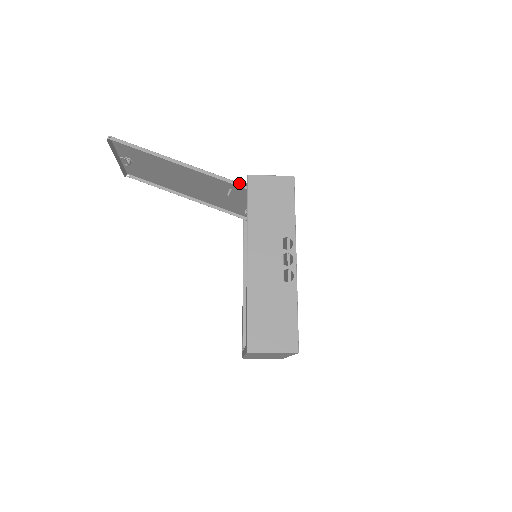
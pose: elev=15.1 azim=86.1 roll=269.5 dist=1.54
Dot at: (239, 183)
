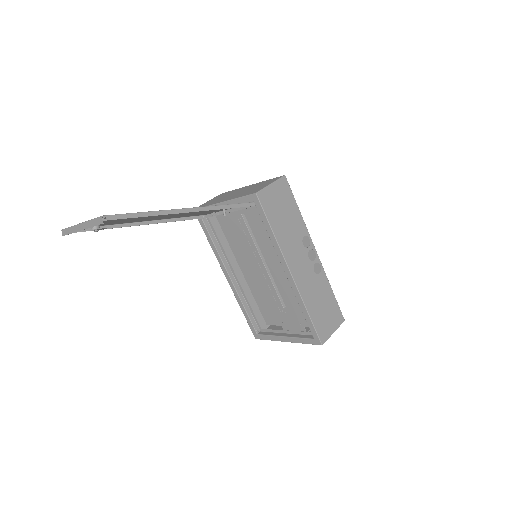
Dot at: (247, 203)
